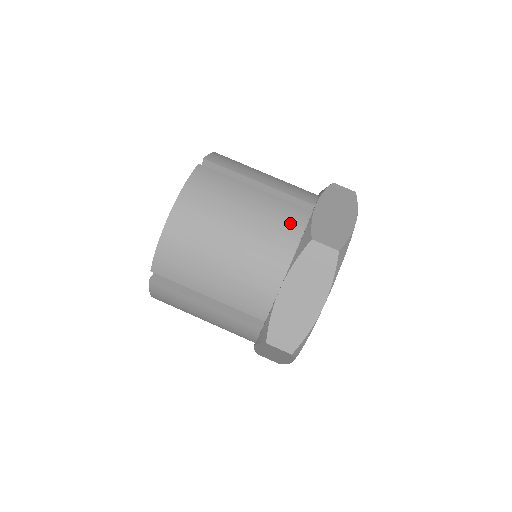
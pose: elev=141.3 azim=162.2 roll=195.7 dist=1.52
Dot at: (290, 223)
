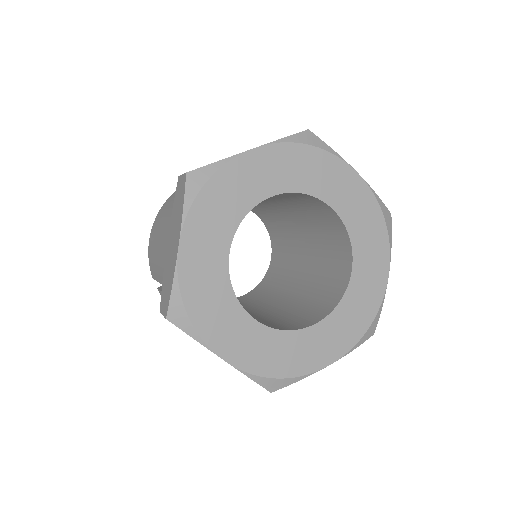
Dot at: occluded
